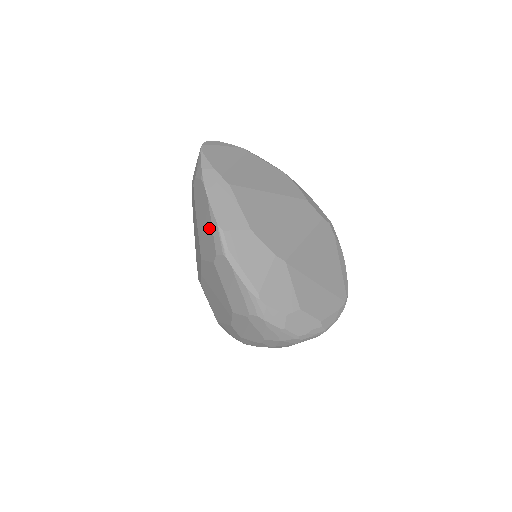
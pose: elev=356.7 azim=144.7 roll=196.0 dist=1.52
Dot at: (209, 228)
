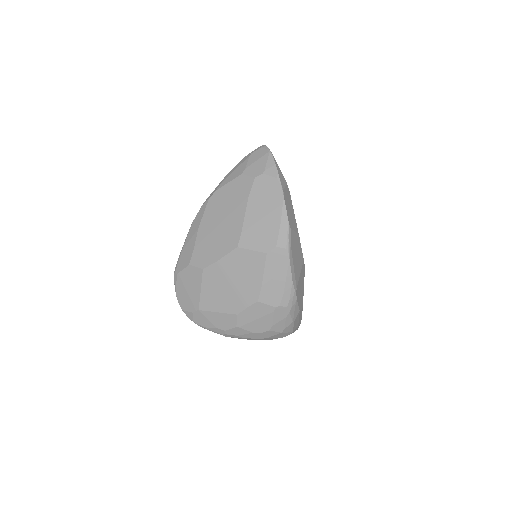
Dot at: (274, 222)
